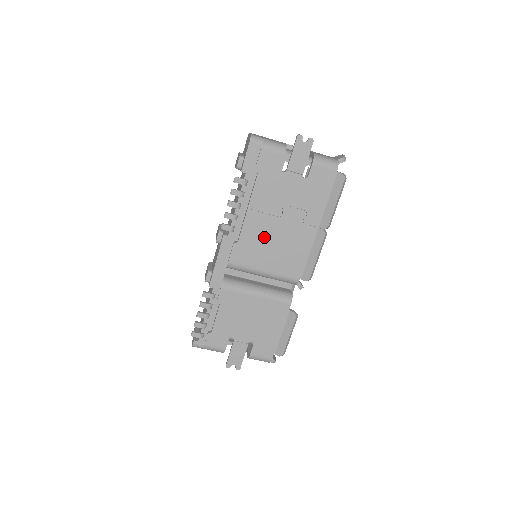
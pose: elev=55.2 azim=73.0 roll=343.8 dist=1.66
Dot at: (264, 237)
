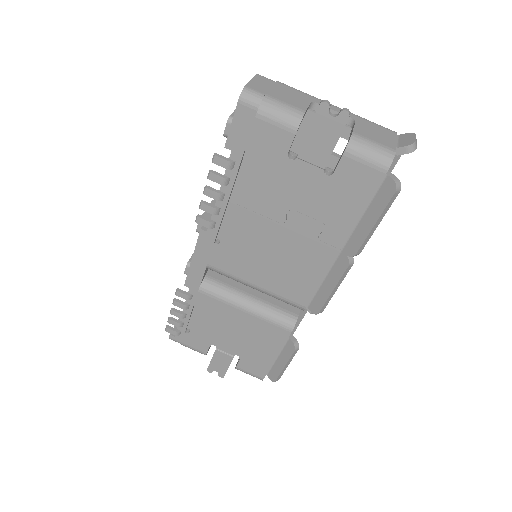
Dot at: (257, 245)
